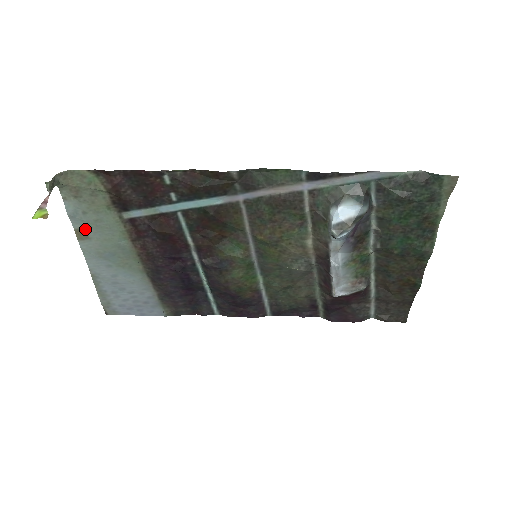
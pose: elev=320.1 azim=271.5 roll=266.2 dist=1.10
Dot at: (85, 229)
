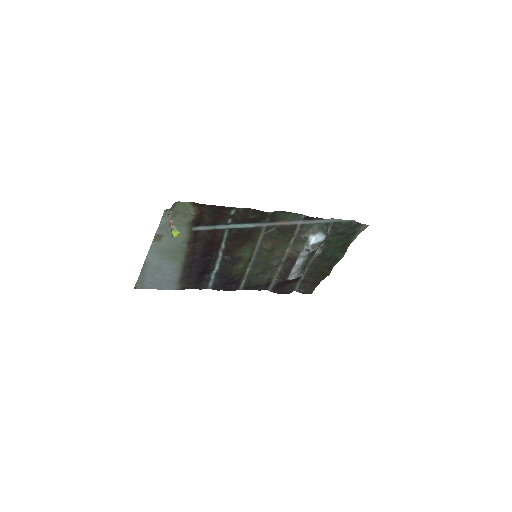
Dot at: (163, 235)
